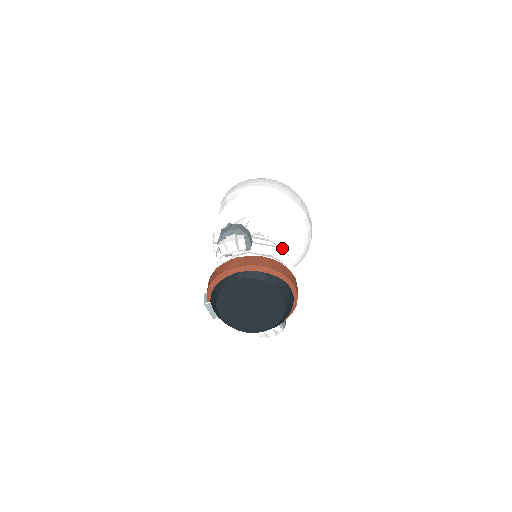
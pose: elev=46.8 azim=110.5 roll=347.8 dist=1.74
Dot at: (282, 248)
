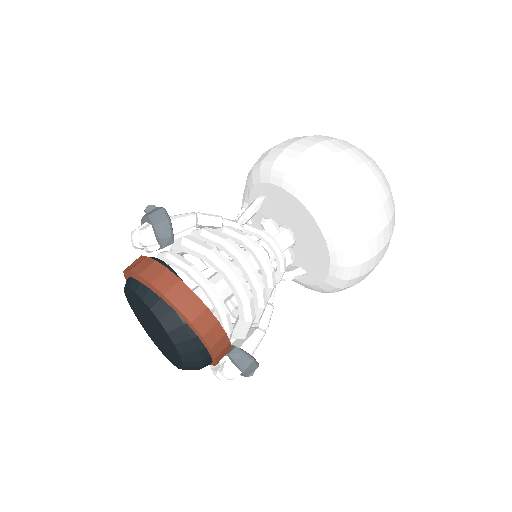
Dot at: (313, 251)
